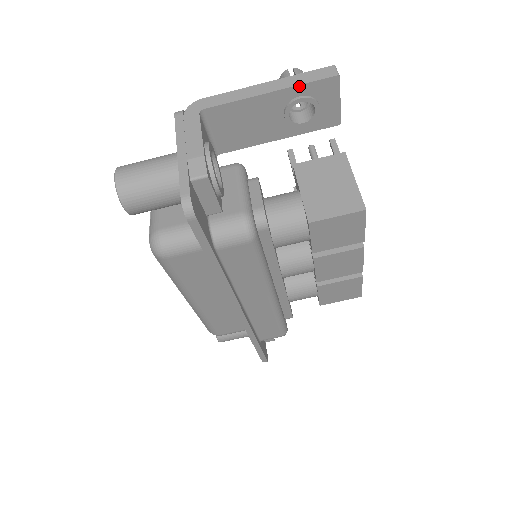
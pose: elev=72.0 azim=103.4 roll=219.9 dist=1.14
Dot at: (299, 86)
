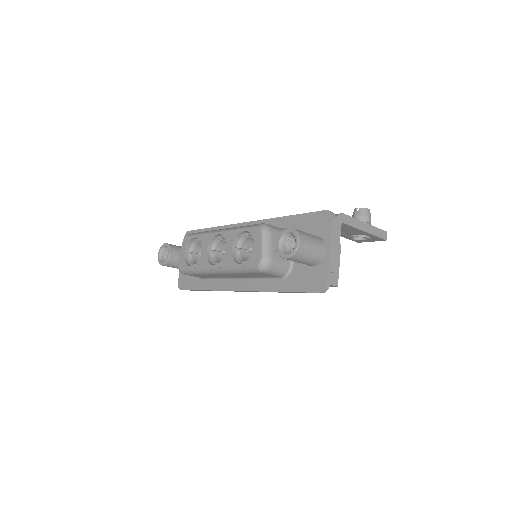
Dot at: (374, 236)
